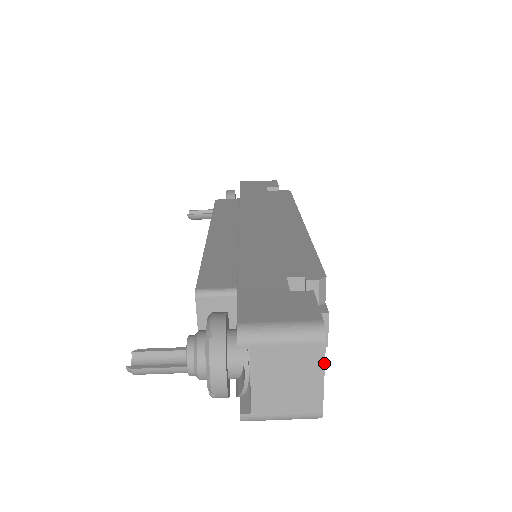
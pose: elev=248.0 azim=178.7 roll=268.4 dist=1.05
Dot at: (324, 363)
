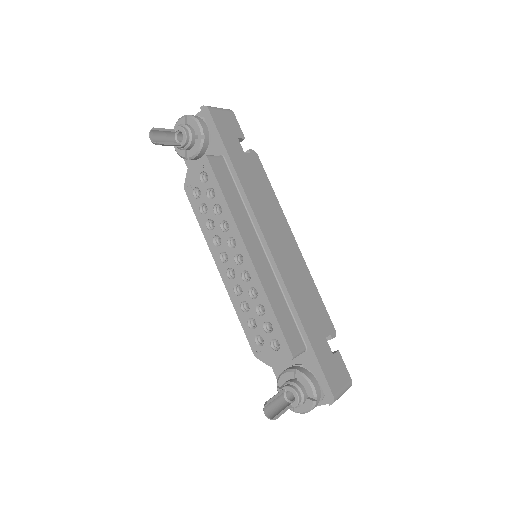
Dot at: occluded
